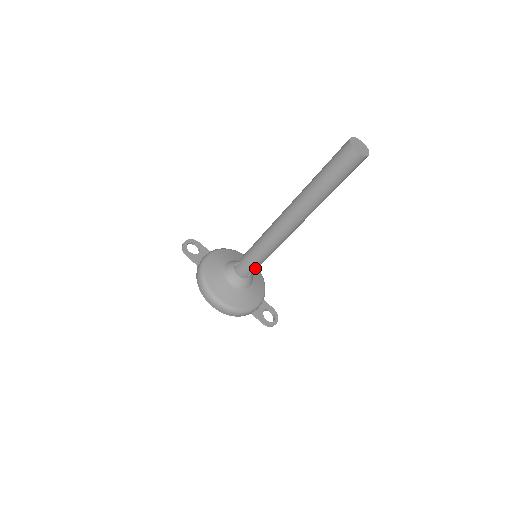
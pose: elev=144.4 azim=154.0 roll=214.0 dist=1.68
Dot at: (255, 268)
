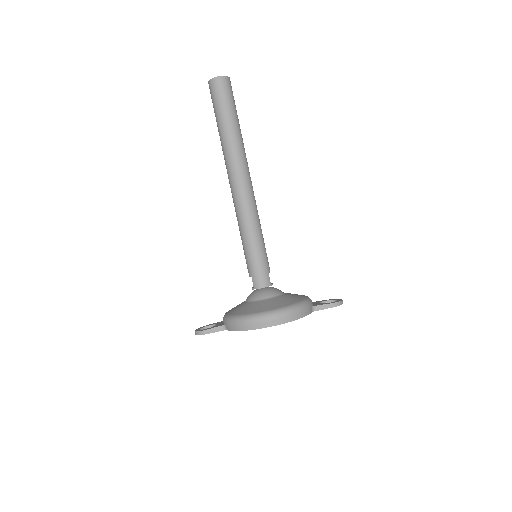
Dot at: (266, 264)
